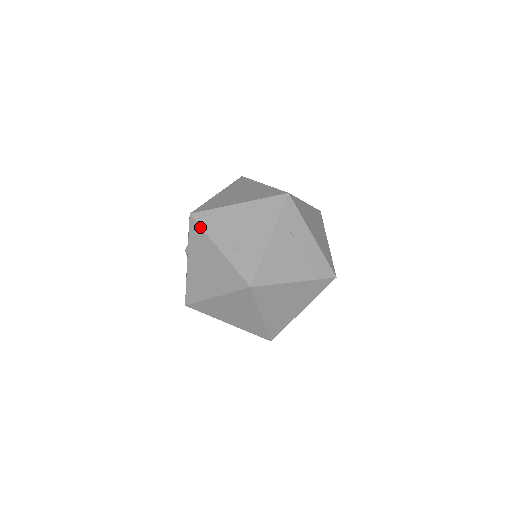
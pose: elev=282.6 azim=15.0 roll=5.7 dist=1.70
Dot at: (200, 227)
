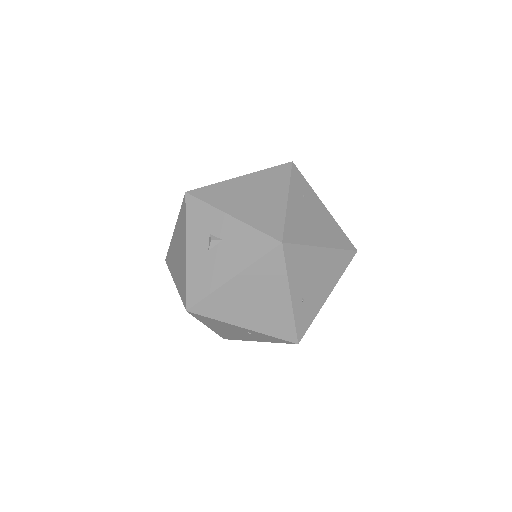
Dot at: (285, 264)
